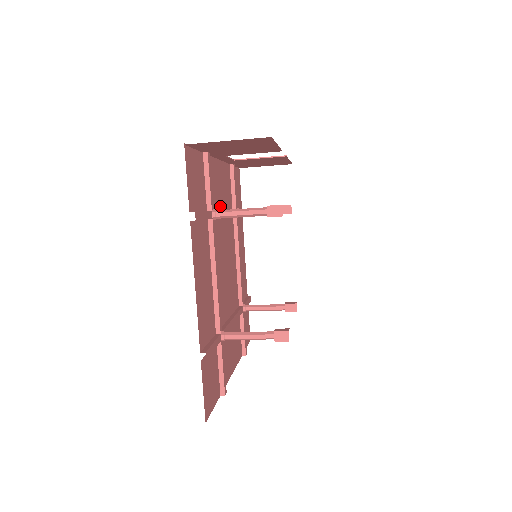
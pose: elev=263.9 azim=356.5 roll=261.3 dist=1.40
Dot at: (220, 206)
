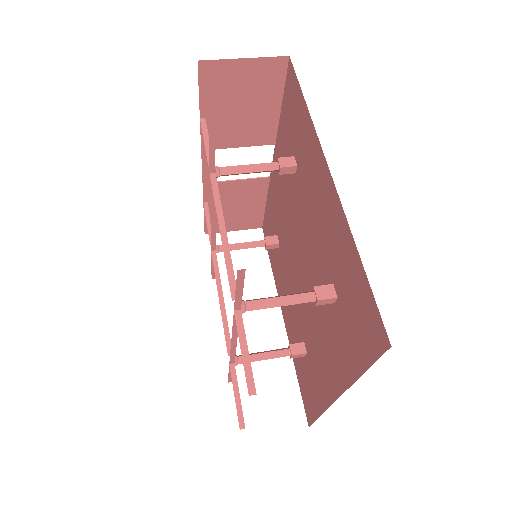
Dot at: occluded
